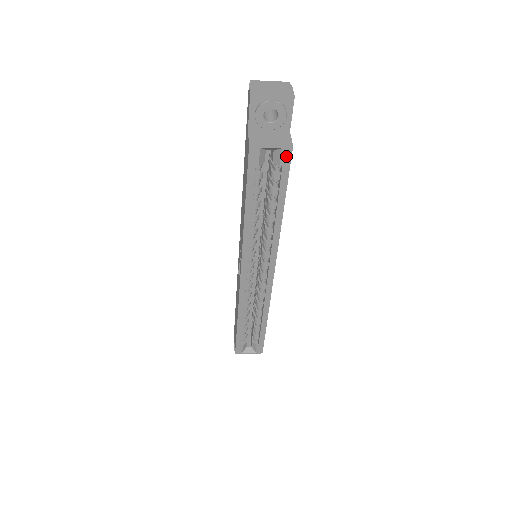
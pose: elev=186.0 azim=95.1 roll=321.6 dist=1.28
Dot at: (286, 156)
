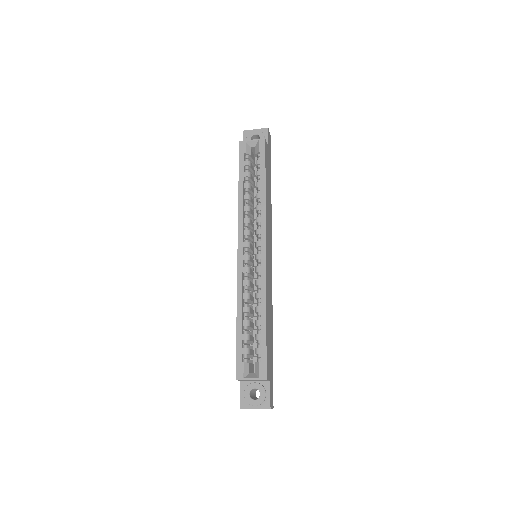
Dot at: (262, 145)
